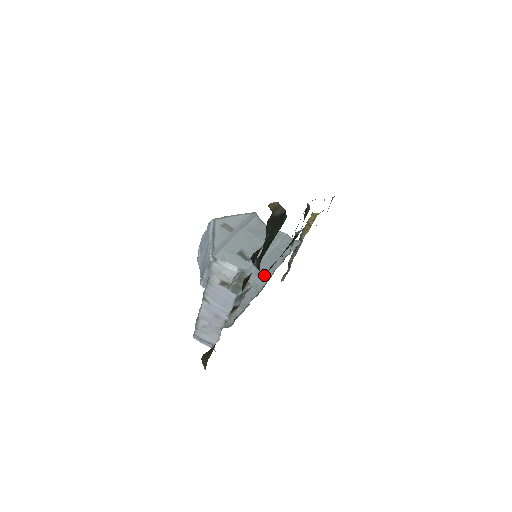
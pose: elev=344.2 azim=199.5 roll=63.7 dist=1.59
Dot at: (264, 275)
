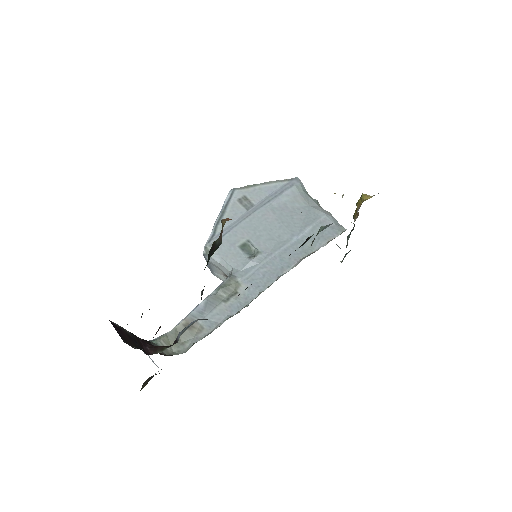
Dot at: (261, 283)
